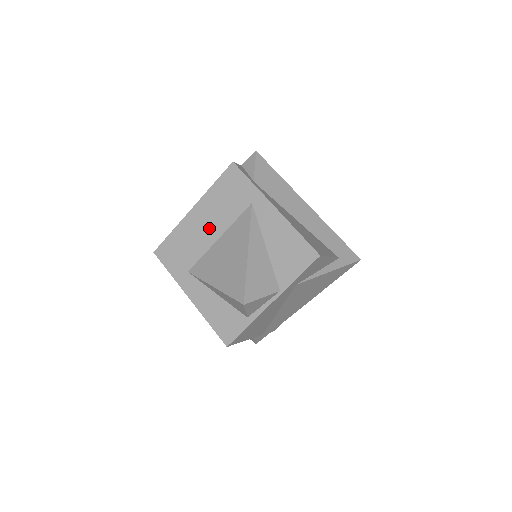
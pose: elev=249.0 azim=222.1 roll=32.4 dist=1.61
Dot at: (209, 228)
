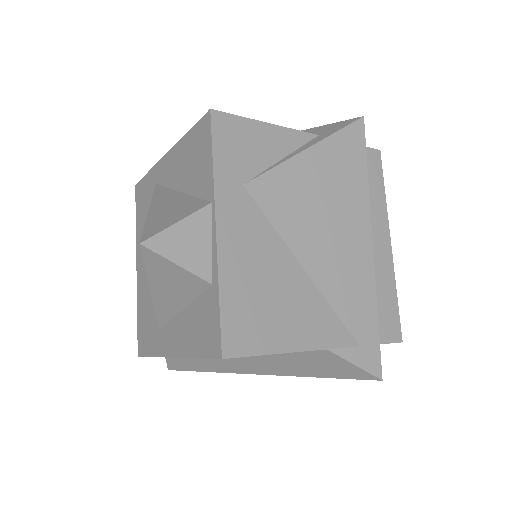
Dot at: occluded
